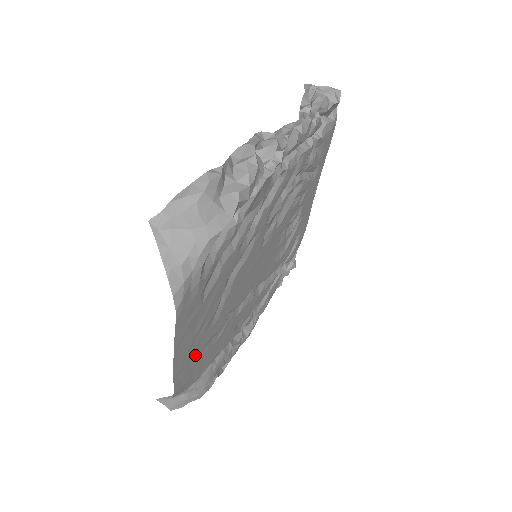
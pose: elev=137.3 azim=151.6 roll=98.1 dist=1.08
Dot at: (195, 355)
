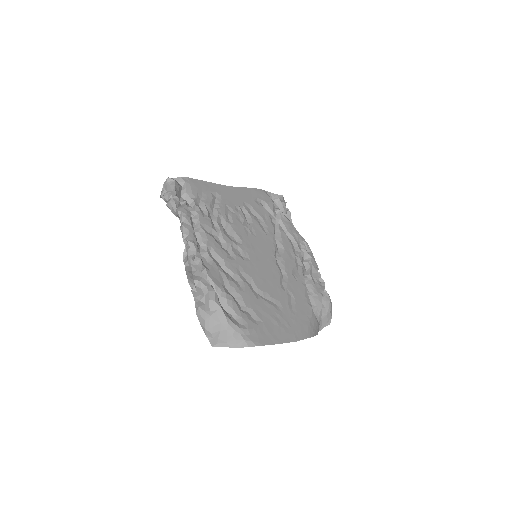
Dot at: (293, 321)
